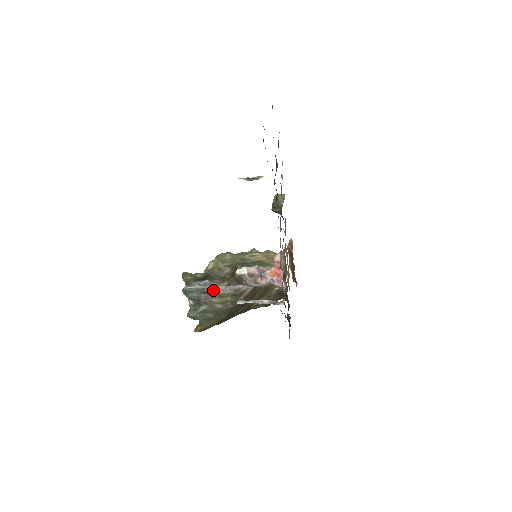
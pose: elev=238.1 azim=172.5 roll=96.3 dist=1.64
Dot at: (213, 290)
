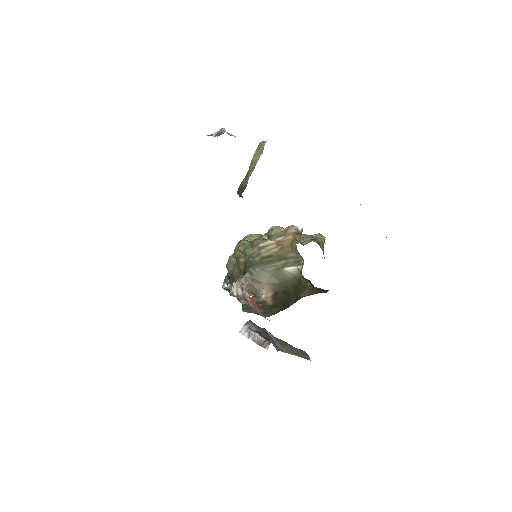
Dot at: occluded
